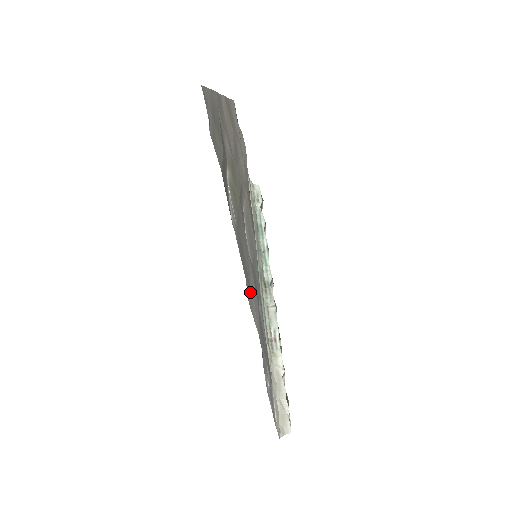
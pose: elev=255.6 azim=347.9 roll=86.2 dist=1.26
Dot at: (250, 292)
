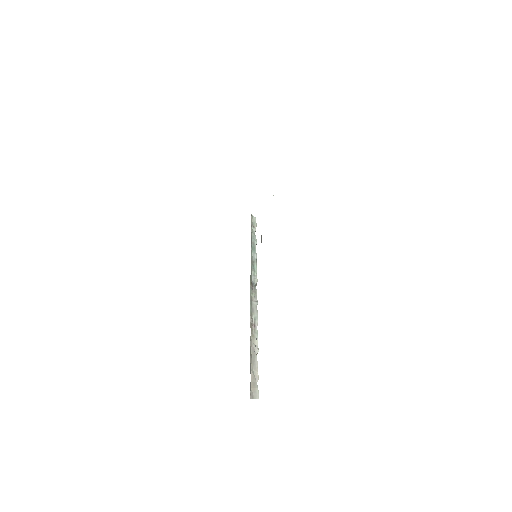
Dot at: occluded
